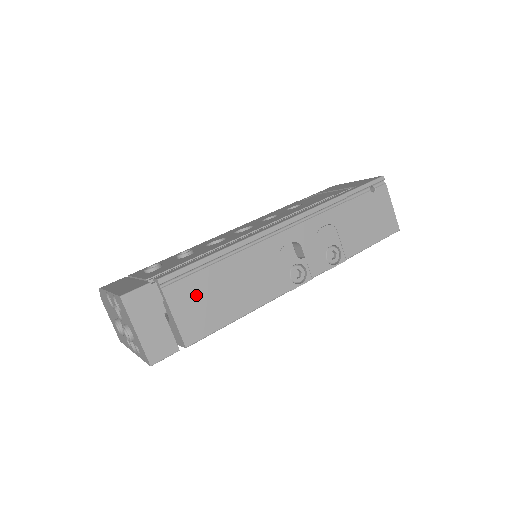
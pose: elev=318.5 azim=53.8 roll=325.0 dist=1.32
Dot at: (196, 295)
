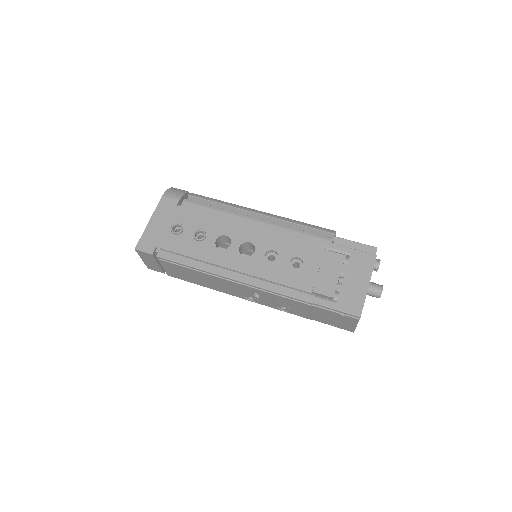
Dot at: (178, 270)
